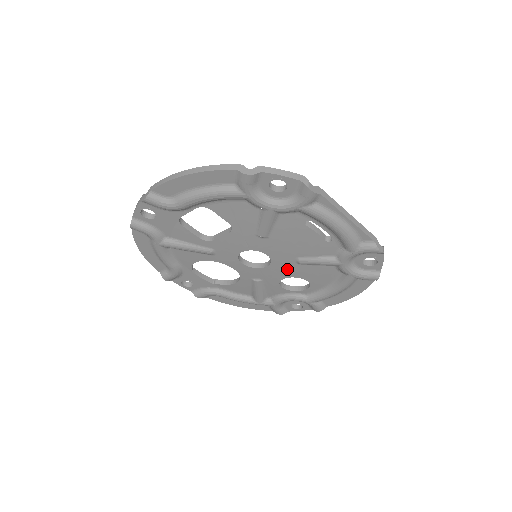
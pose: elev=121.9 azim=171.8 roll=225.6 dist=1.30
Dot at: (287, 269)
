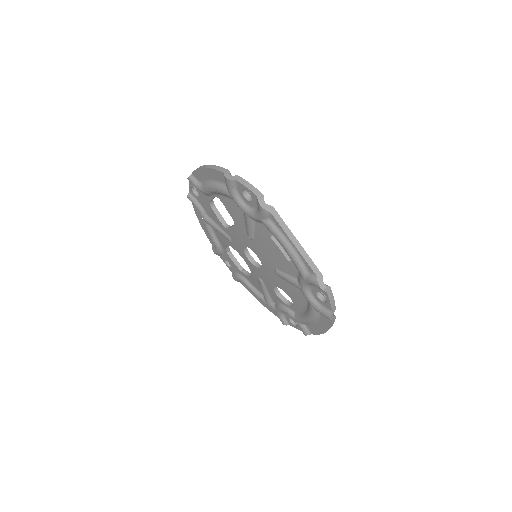
Dot at: (273, 277)
